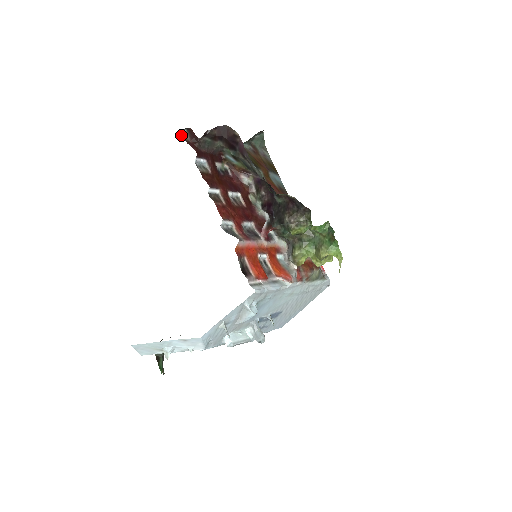
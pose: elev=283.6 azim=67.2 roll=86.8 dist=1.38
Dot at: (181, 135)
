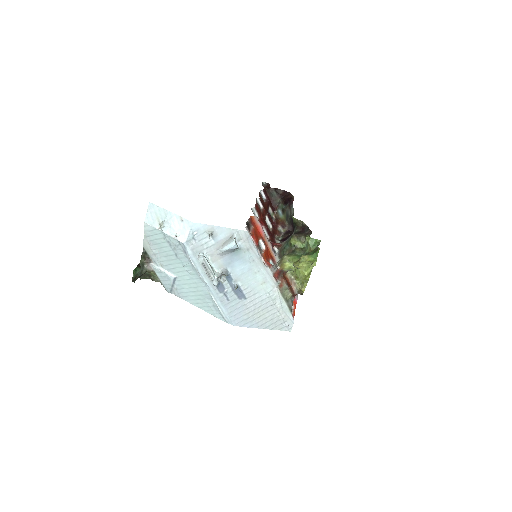
Dot at: (262, 182)
